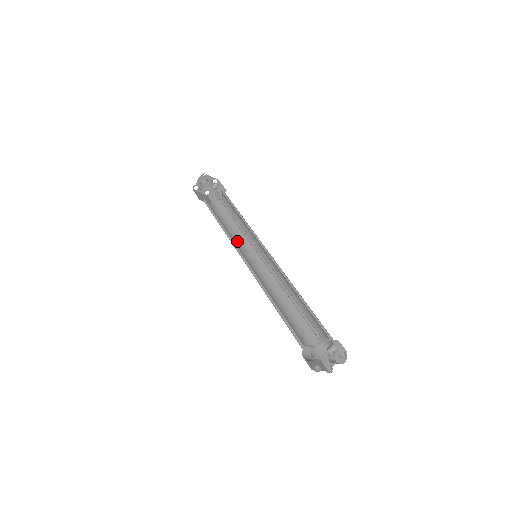
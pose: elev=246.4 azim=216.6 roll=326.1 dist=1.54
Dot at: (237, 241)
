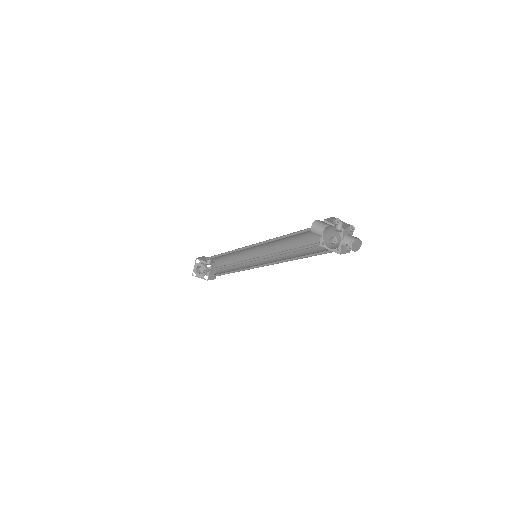
Dot at: occluded
